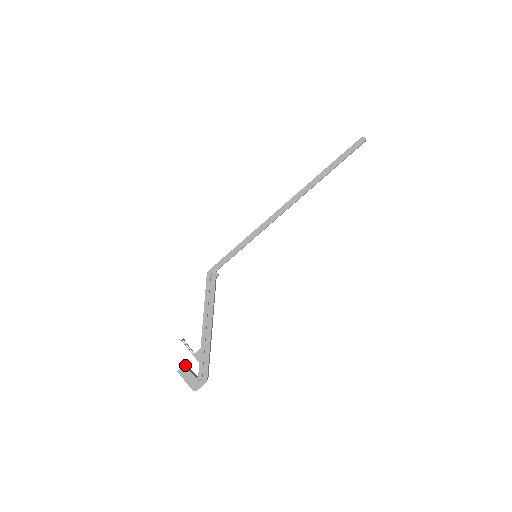
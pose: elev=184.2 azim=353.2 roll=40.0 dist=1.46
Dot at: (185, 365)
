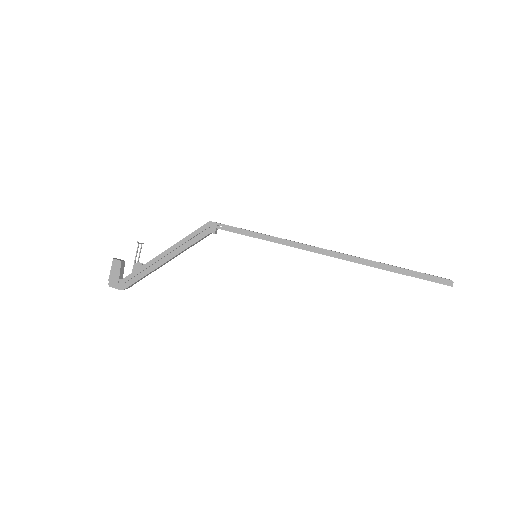
Dot at: (123, 261)
